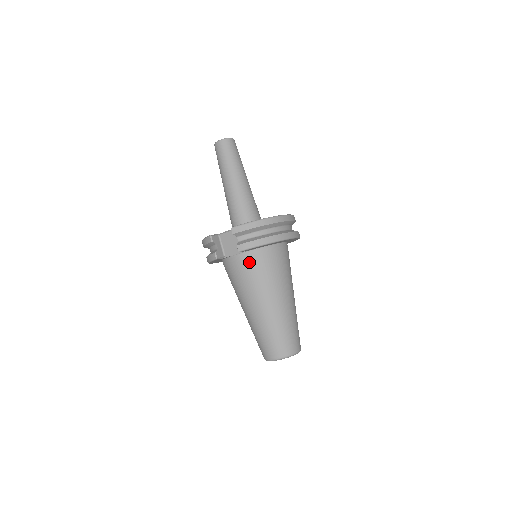
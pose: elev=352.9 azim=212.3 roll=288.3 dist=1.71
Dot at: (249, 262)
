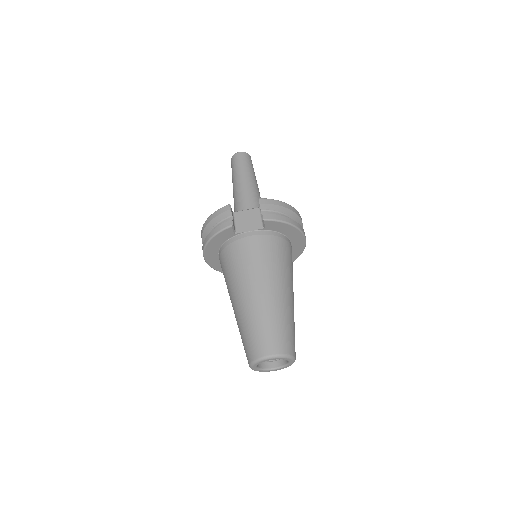
Dot at: (265, 240)
